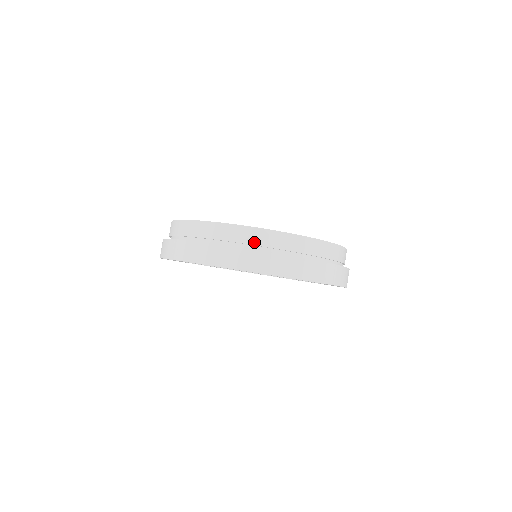
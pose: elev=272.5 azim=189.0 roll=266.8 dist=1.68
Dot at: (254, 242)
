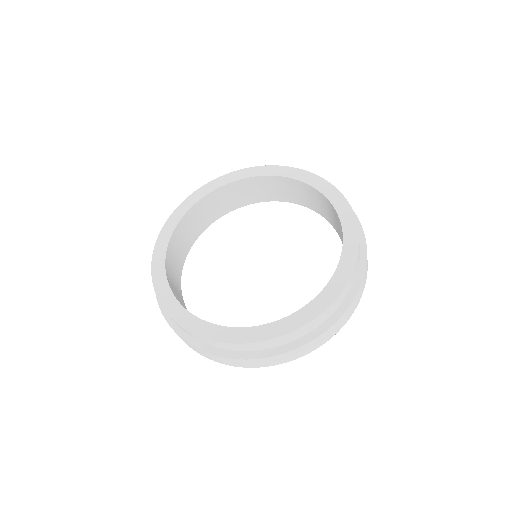
Dot at: (256, 349)
